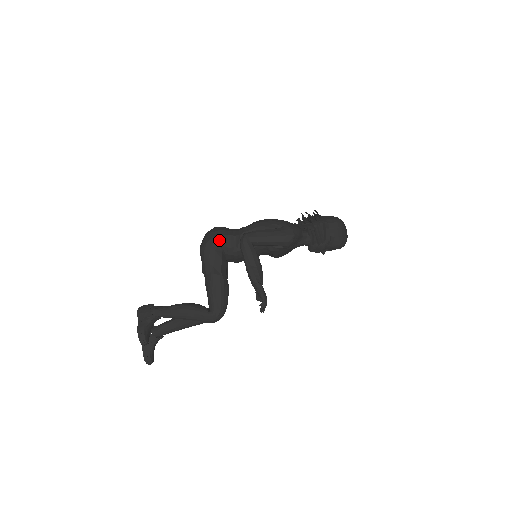
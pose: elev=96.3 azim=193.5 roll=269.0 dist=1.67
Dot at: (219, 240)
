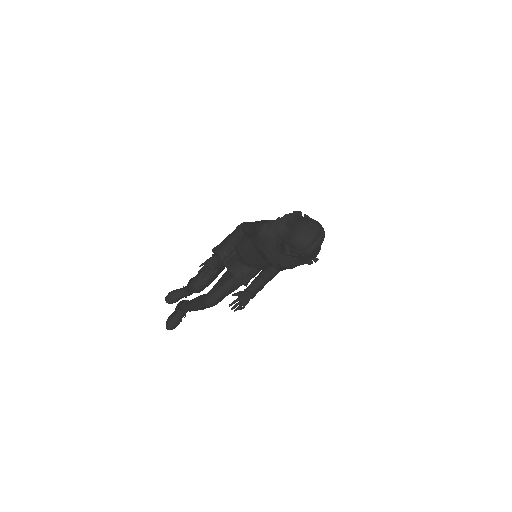
Dot at: occluded
